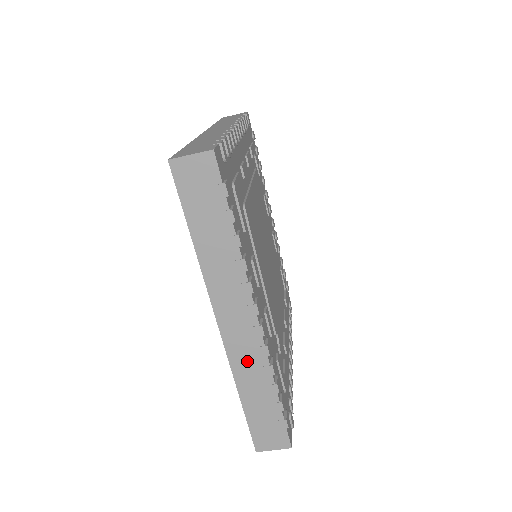
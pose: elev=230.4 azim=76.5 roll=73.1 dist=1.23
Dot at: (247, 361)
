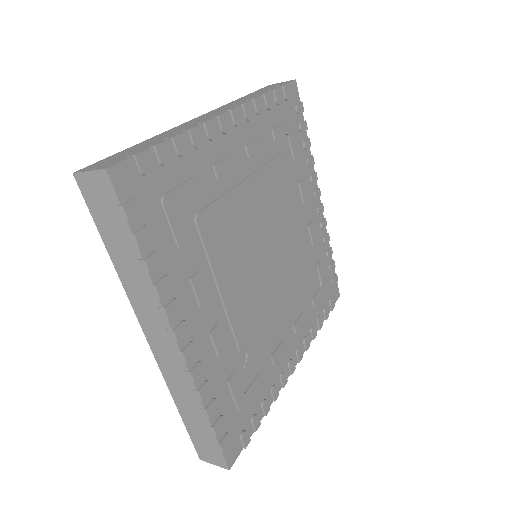
Dot at: (177, 379)
